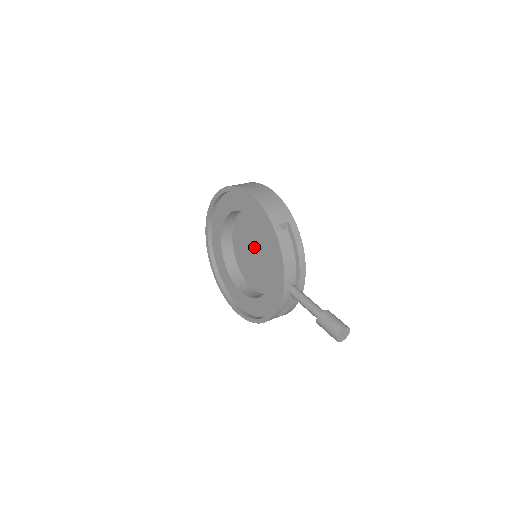
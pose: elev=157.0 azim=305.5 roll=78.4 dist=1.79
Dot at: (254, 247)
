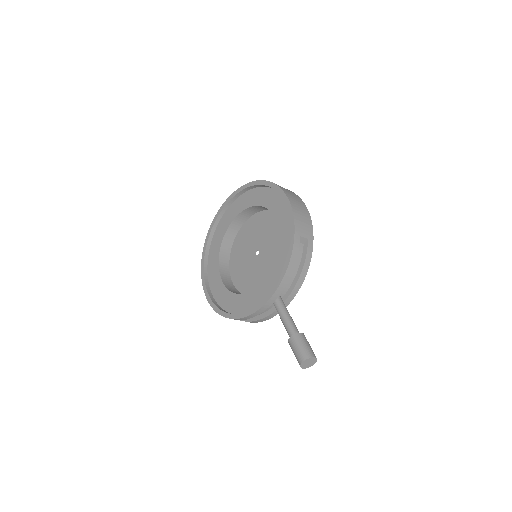
Dot at: (258, 248)
